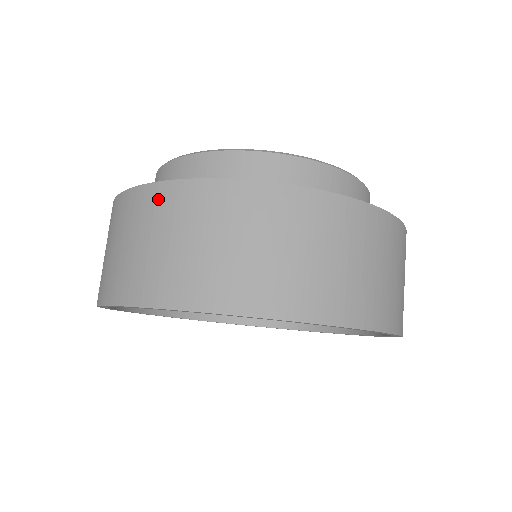
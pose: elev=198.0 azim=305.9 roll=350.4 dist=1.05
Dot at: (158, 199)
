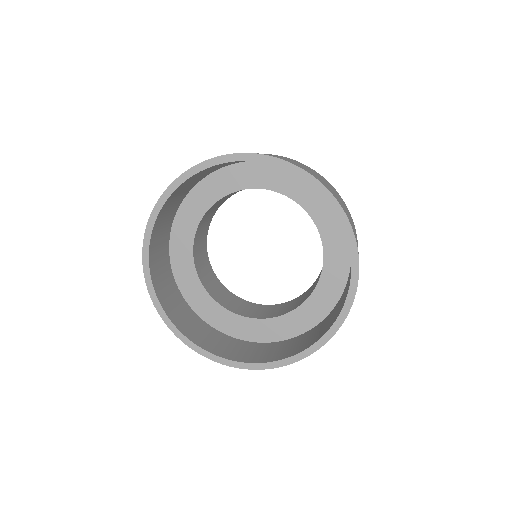
Dot at: occluded
